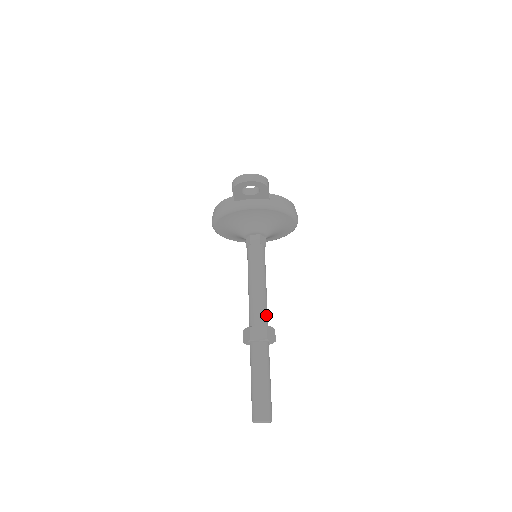
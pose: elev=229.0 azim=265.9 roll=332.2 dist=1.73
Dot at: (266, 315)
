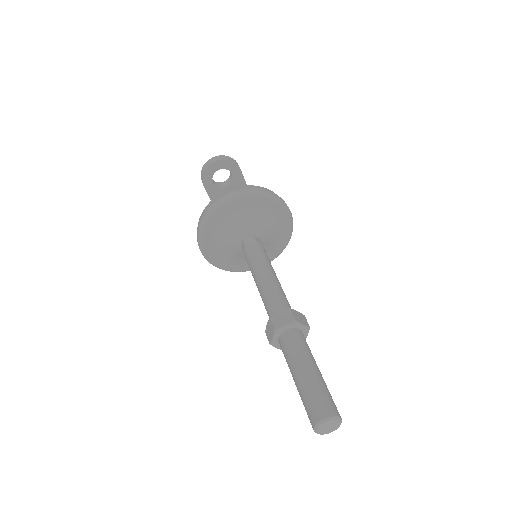
Dot at: (287, 303)
